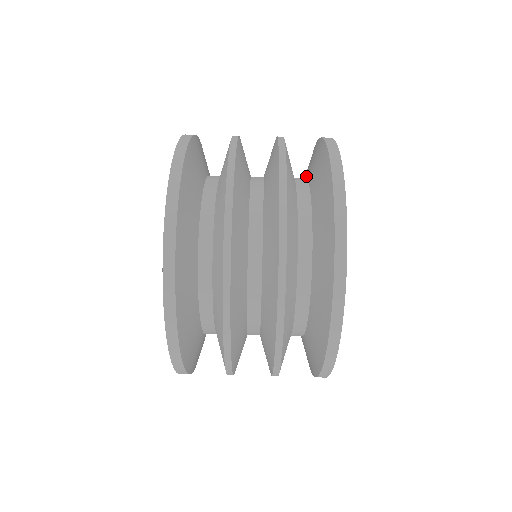
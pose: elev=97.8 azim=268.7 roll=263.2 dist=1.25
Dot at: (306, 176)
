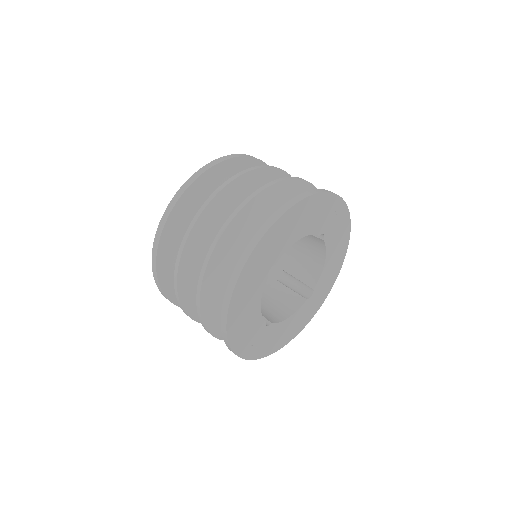
Dot at: occluded
